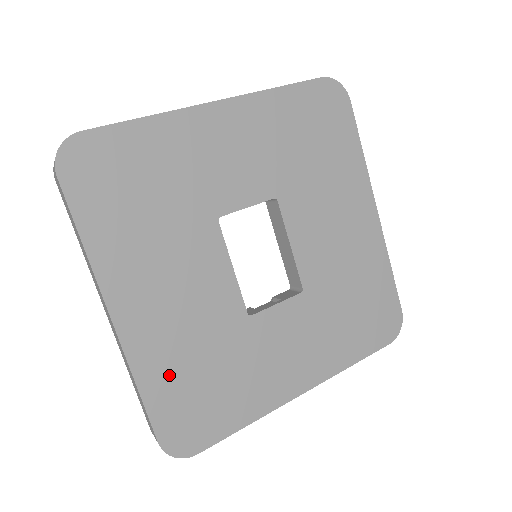
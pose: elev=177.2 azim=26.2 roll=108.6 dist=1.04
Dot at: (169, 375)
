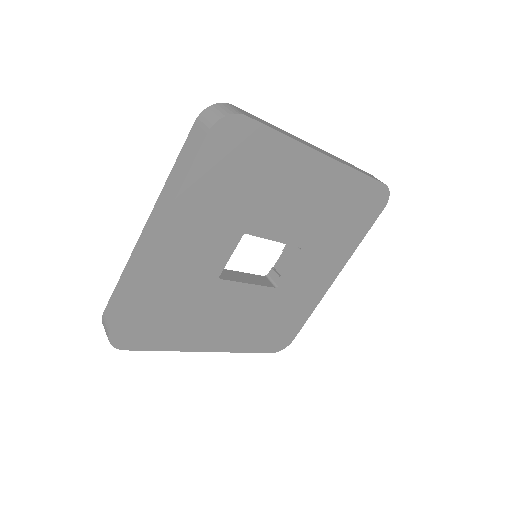
Dot at: (255, 338)
